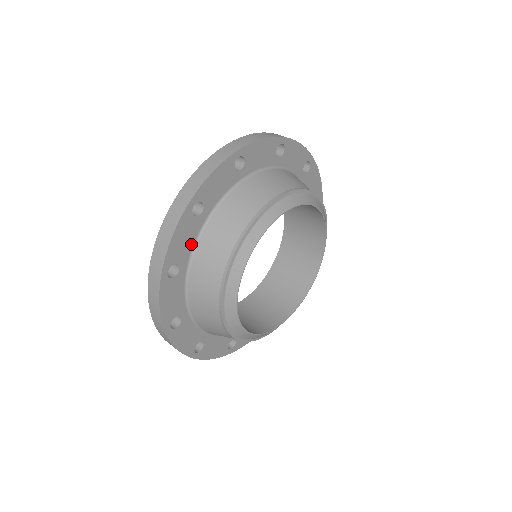
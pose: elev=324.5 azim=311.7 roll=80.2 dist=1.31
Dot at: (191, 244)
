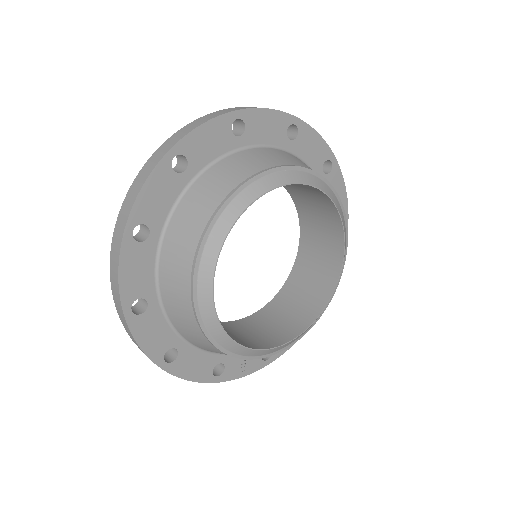
Dot at: (212, 157)
